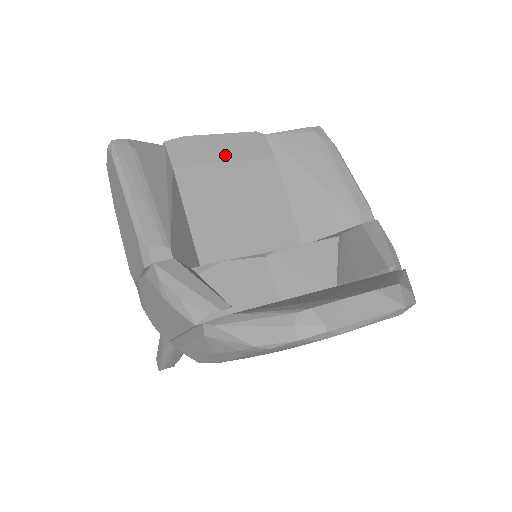
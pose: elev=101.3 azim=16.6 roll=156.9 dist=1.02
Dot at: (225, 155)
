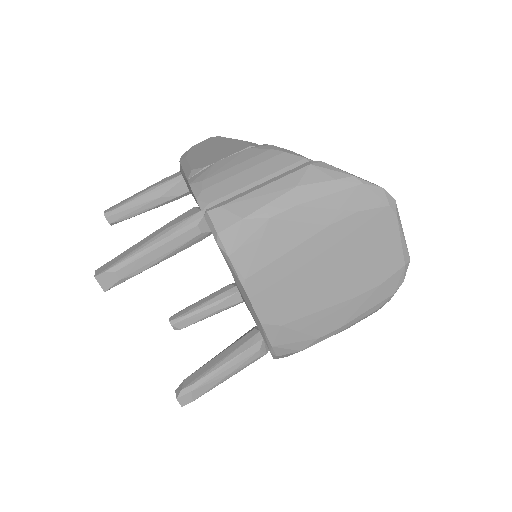
Dot at: occluded
